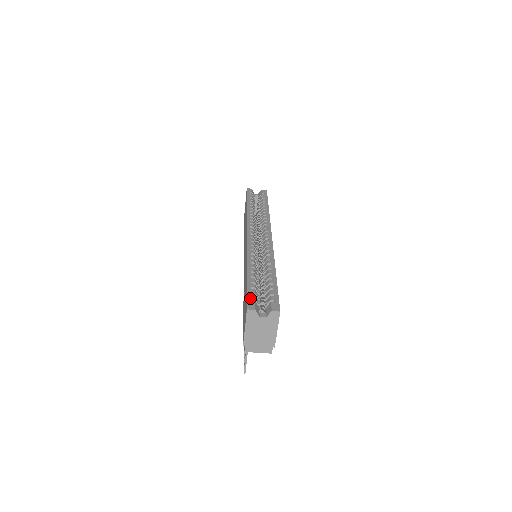
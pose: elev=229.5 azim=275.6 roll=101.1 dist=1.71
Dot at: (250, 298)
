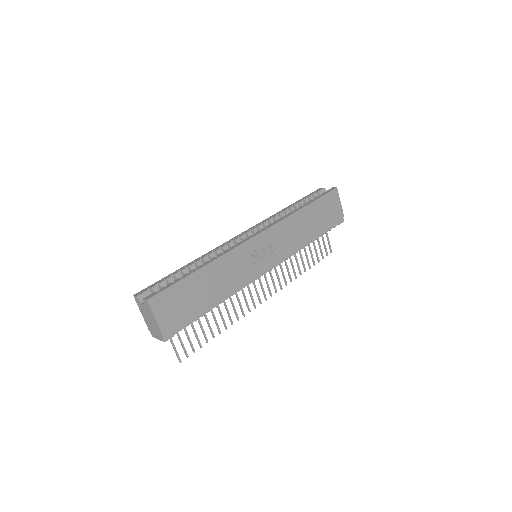
Dot at: (149, 287)
